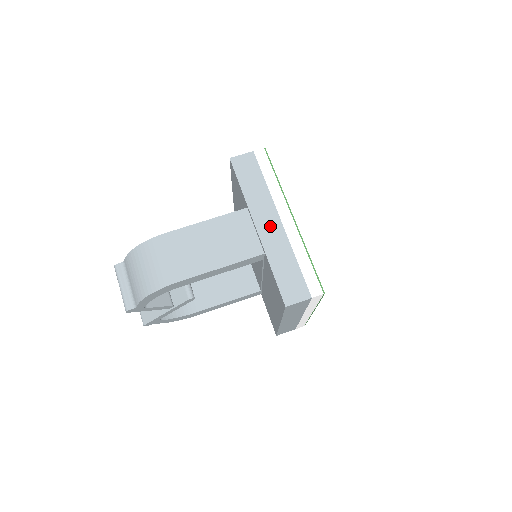
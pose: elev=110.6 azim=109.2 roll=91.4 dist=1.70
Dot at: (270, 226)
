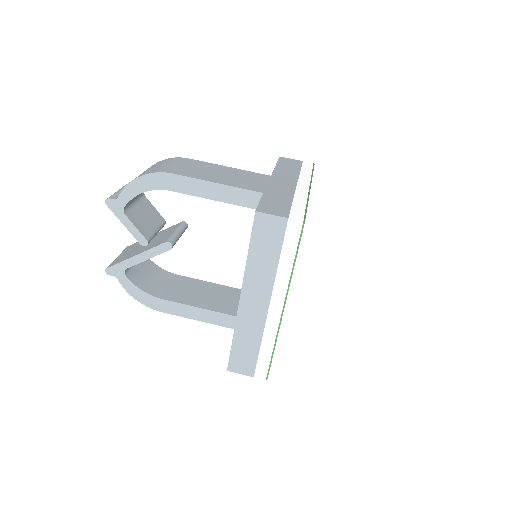
Dot at: (284, 183)
